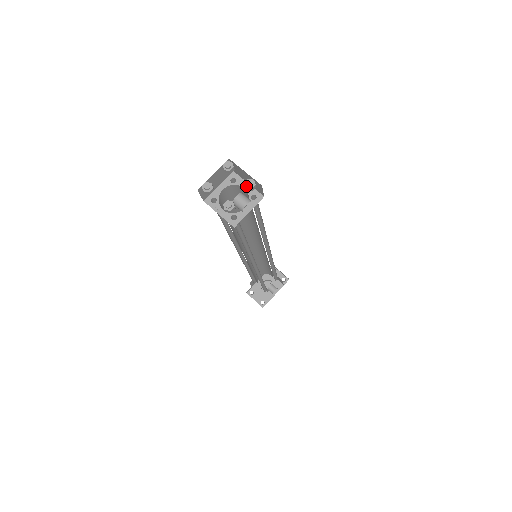
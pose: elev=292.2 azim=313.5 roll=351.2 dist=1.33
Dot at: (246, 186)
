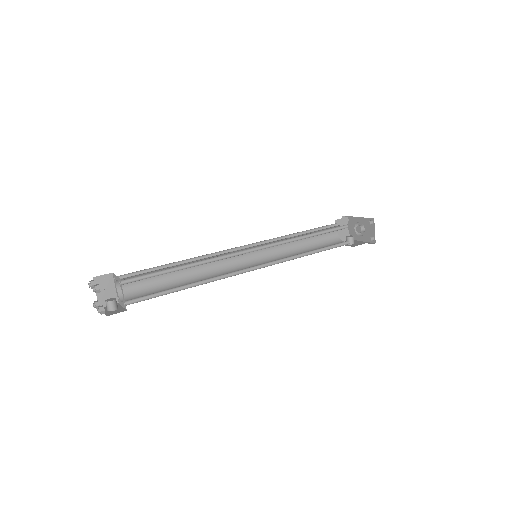
Dot at: (99, 309)
